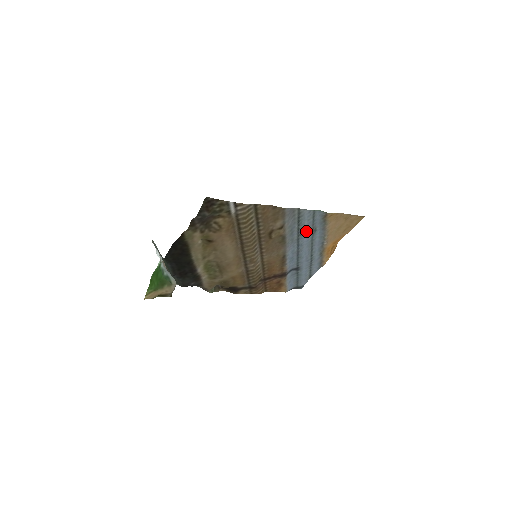
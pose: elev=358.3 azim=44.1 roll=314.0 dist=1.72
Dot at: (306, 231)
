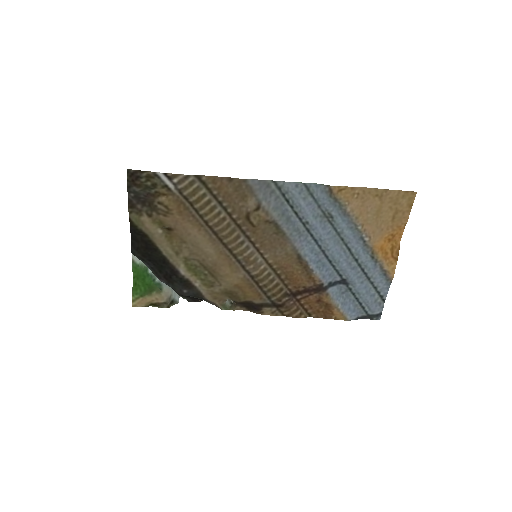
Dot at: (313, 217)
